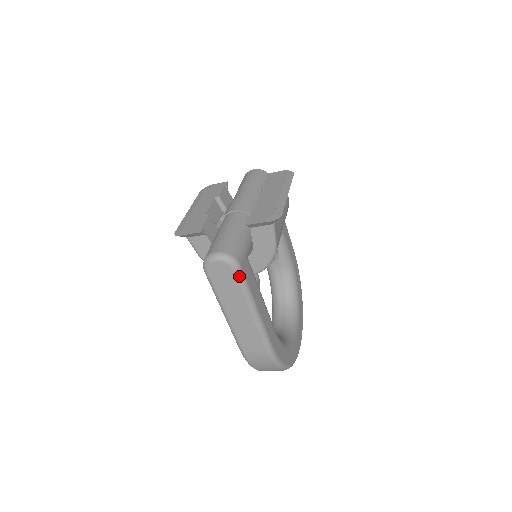
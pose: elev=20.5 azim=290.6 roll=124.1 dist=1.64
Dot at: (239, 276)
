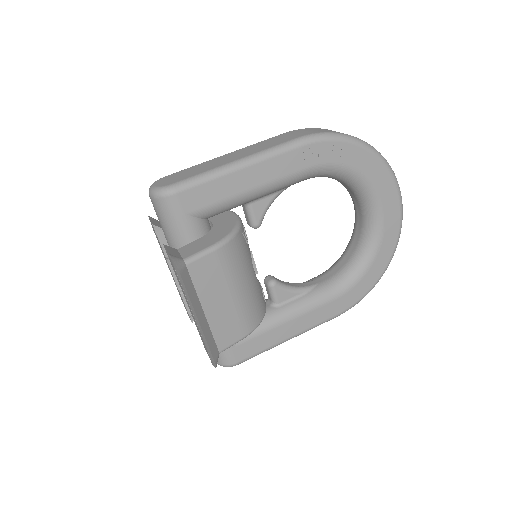
Dot at: occluded
